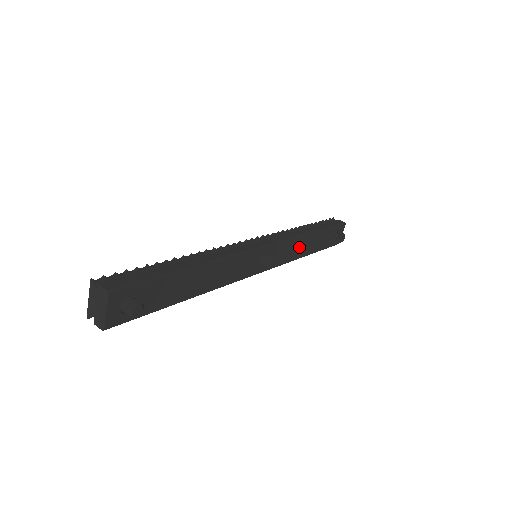
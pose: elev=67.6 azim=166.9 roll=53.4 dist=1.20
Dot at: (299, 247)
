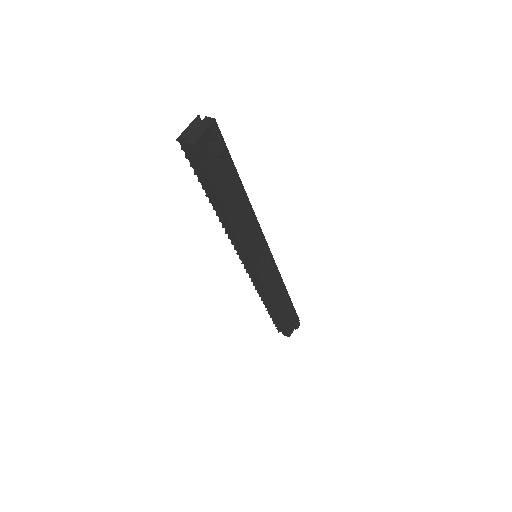
Dot at: (277, 289)
